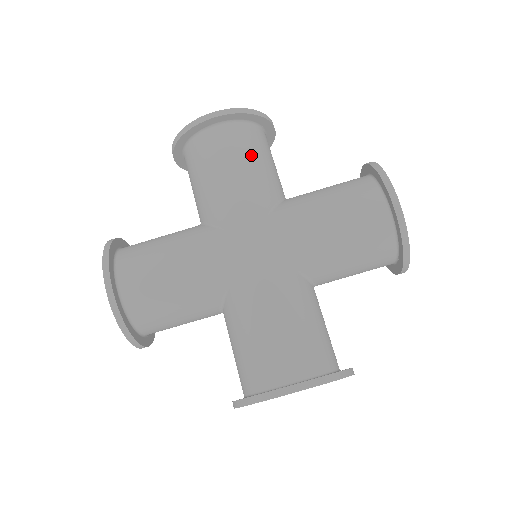
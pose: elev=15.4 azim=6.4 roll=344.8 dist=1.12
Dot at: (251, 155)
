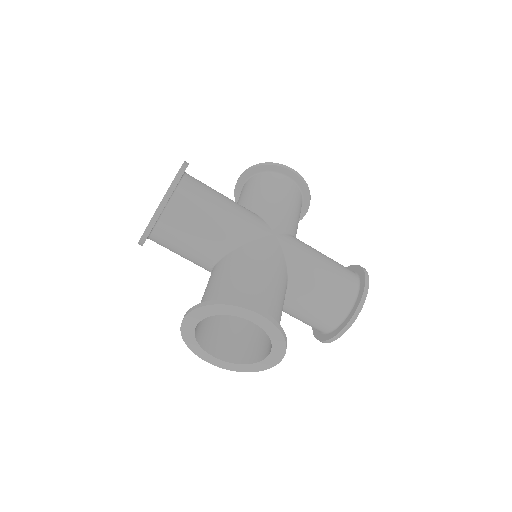
Dot at: (296, 205)
